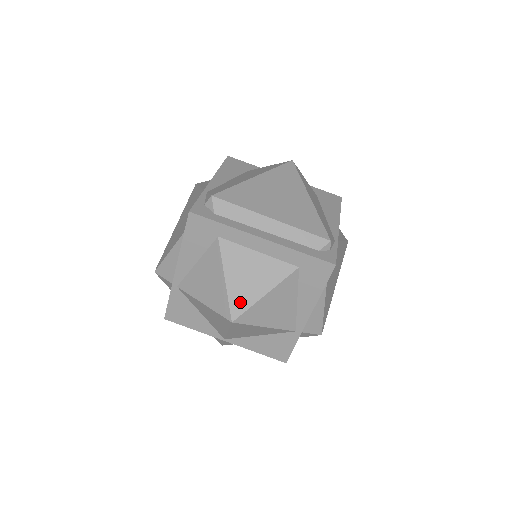
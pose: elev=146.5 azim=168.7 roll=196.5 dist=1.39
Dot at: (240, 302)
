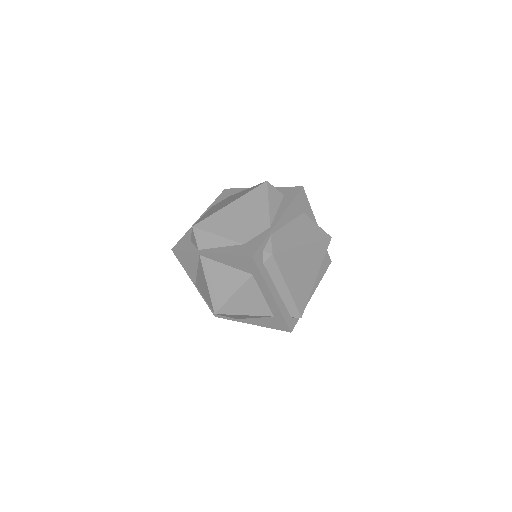
Dot at: (229, 309)
